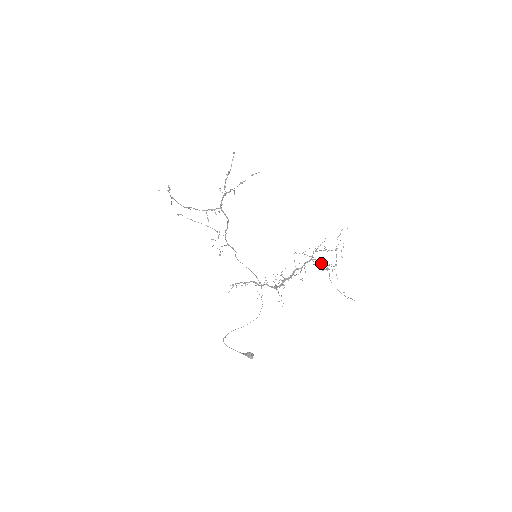
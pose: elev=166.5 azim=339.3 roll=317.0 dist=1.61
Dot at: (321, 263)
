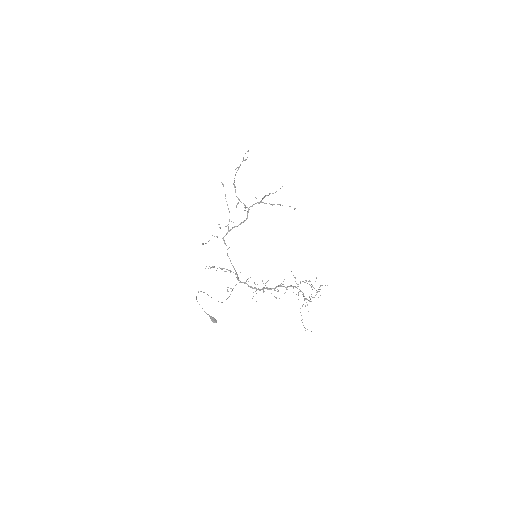
Dot at: occluded
